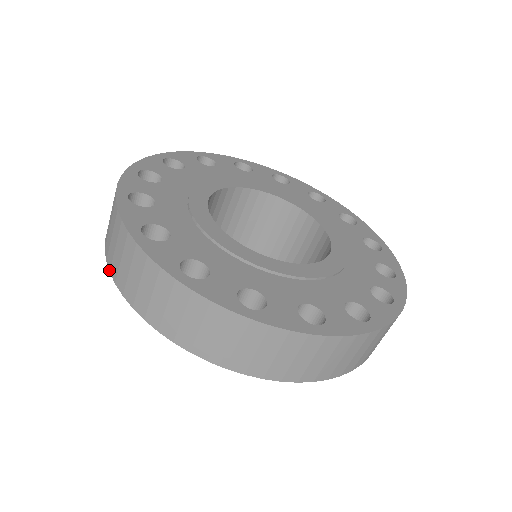
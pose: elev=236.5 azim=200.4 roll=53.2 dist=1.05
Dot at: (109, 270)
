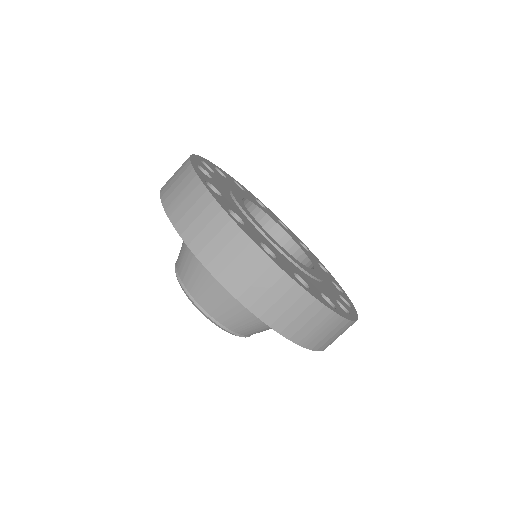
Dot at: (215, 277)
